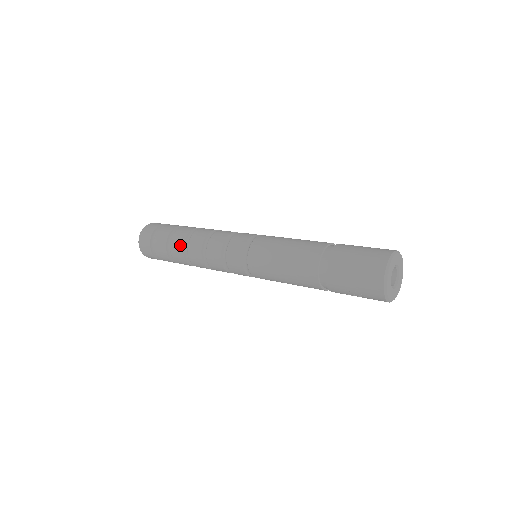
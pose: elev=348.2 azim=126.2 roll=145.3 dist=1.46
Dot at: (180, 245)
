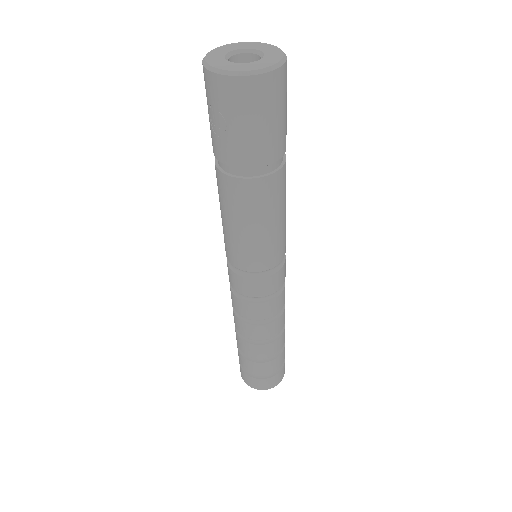
Dot at: occluded
